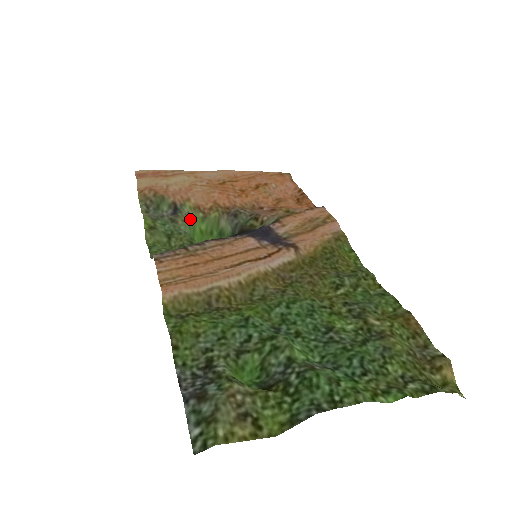
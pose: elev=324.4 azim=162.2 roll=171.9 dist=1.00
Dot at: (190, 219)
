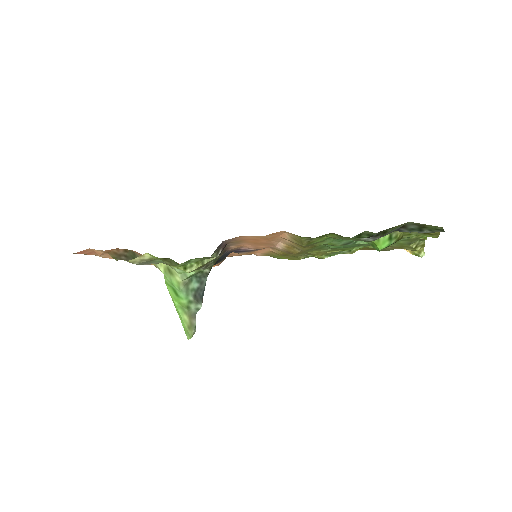
Dot at: occluded
